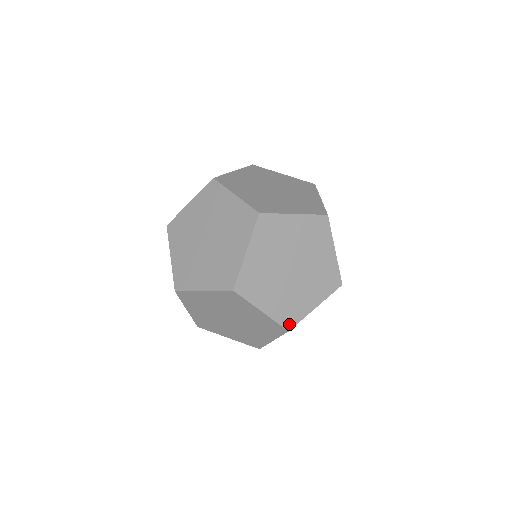
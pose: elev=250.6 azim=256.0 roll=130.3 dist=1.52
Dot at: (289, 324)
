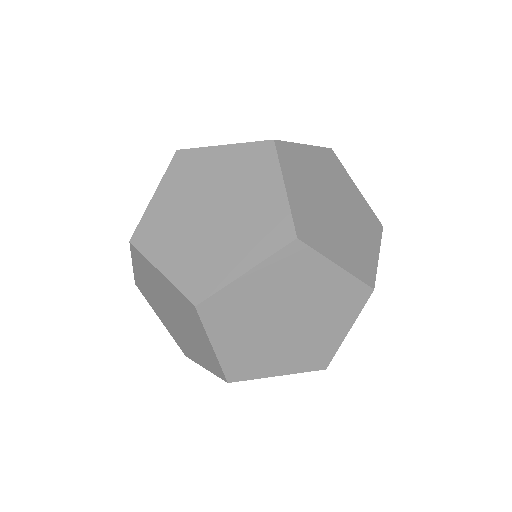
Dot at: (234, 376)
